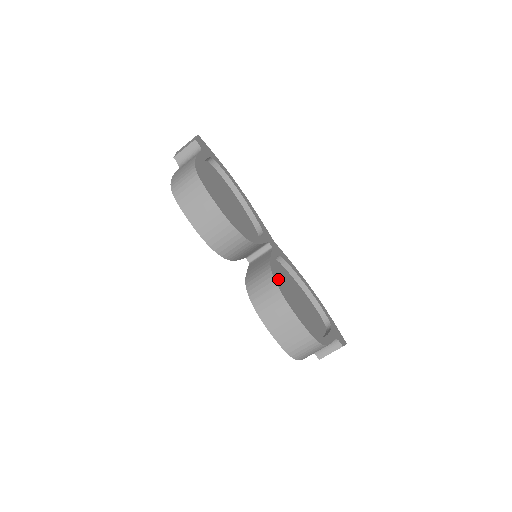
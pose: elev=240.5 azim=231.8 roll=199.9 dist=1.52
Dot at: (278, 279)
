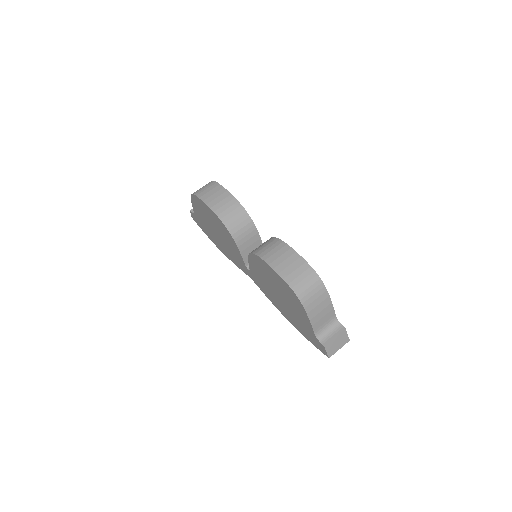
Dot at: occluded
